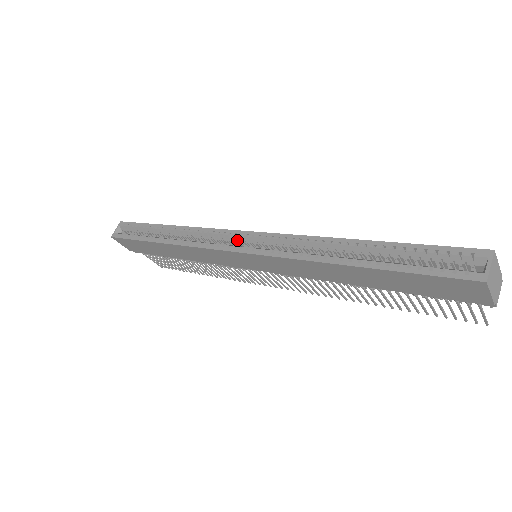
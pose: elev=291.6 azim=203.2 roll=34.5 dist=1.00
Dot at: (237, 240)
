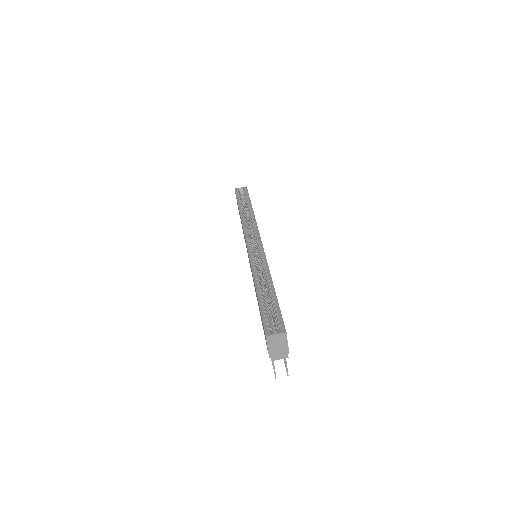
Dot at: (255, 240)
